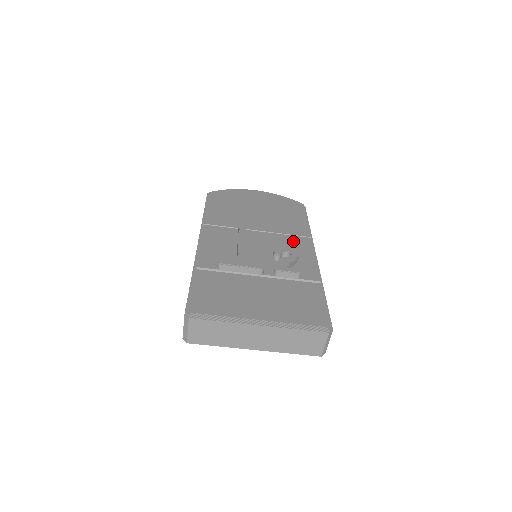
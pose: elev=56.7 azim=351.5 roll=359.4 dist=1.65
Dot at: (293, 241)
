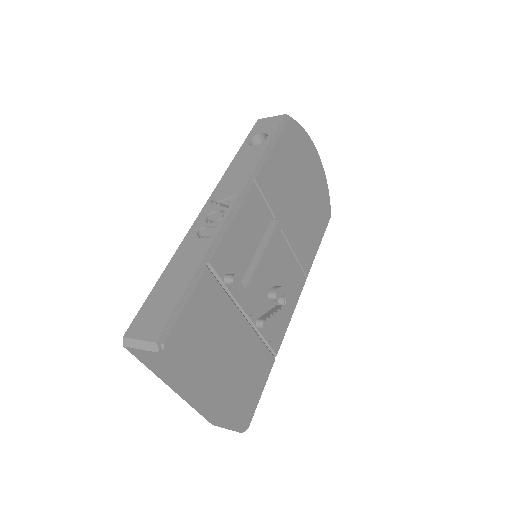
Dot at: (295, 275)
